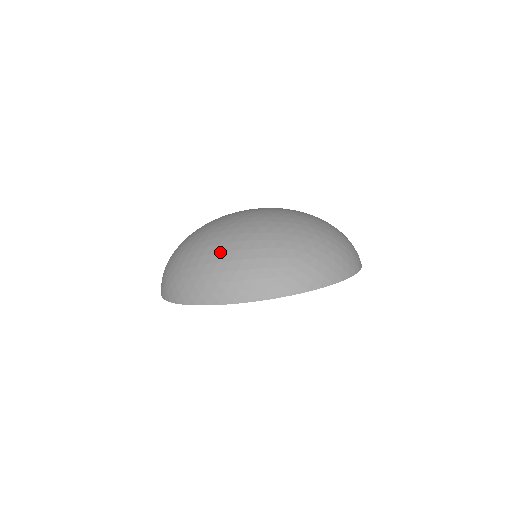
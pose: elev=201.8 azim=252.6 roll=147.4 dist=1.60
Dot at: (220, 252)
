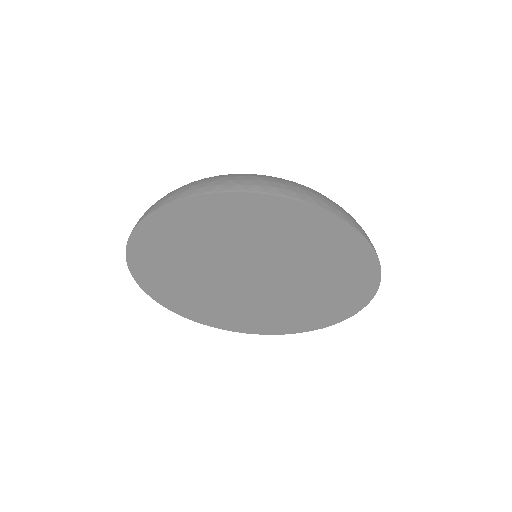
Dot at: occluded
